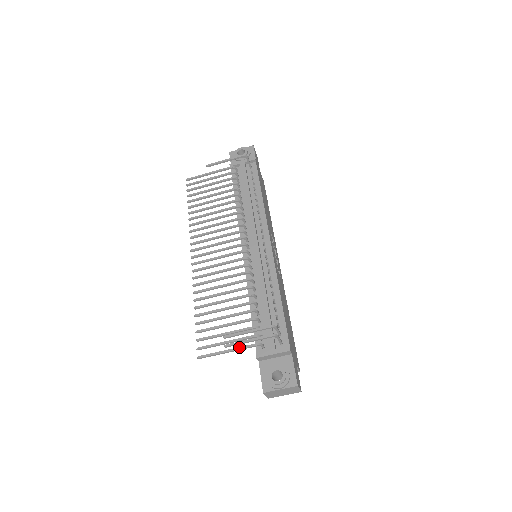
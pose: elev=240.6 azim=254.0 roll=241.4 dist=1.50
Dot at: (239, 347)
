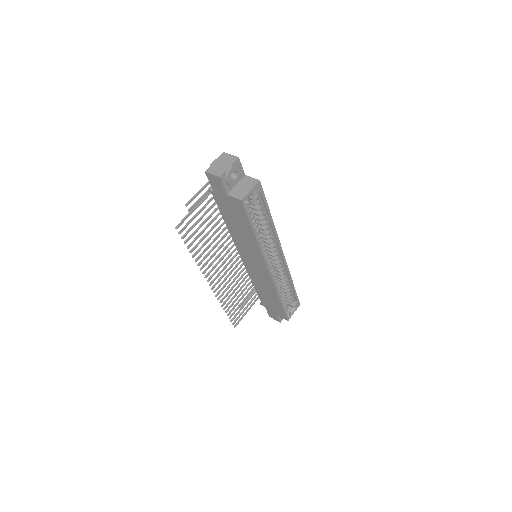
Dot at: (200, 203)
